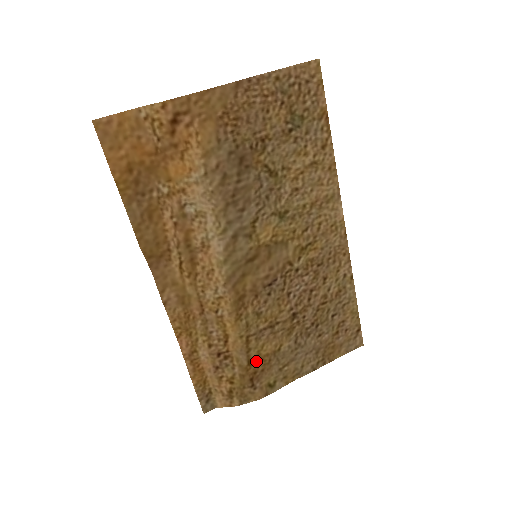
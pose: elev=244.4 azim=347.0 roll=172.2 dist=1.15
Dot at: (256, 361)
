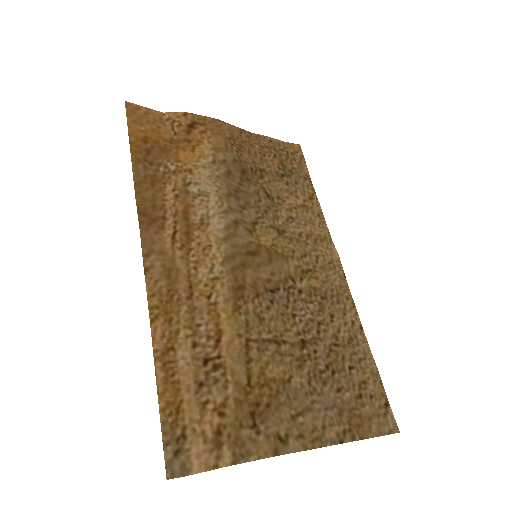
Dot at: (259, 384)
